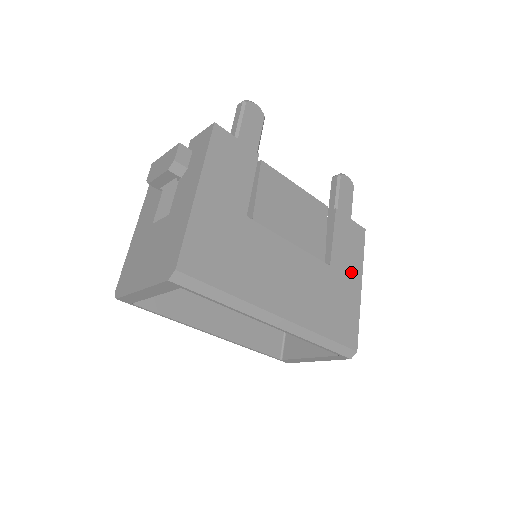
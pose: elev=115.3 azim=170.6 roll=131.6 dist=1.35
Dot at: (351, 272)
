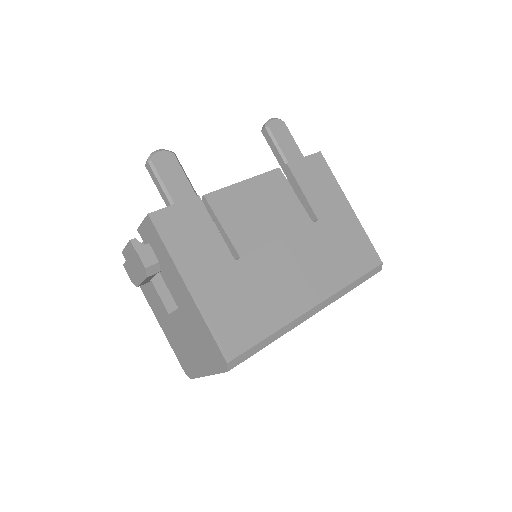
Dot at: (336, 205)
